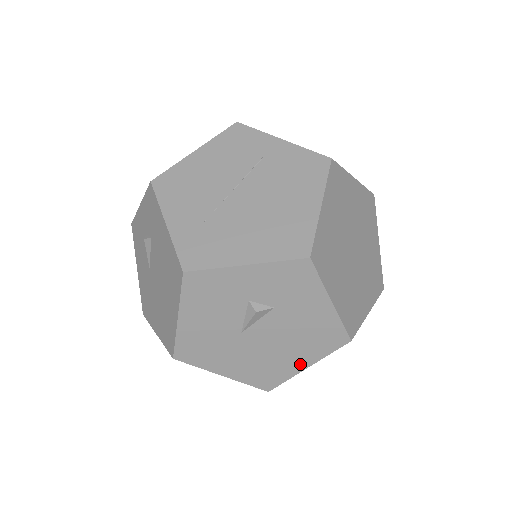
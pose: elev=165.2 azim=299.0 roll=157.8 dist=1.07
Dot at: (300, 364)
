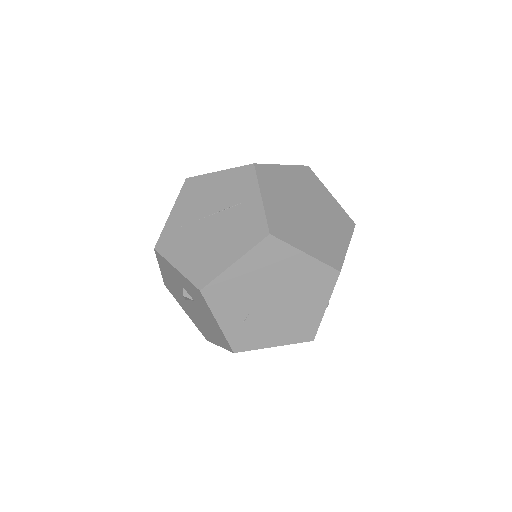
Dot at: (215, 341)
